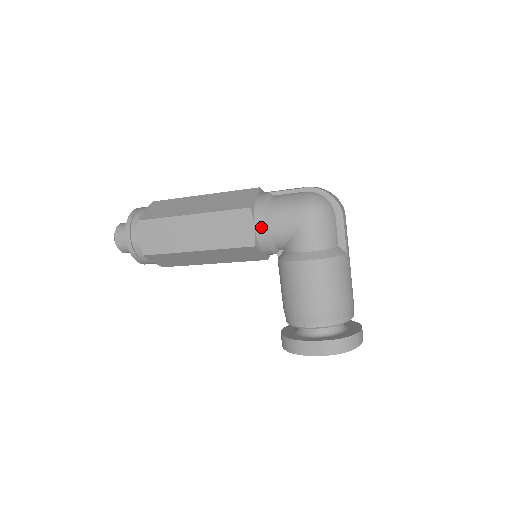
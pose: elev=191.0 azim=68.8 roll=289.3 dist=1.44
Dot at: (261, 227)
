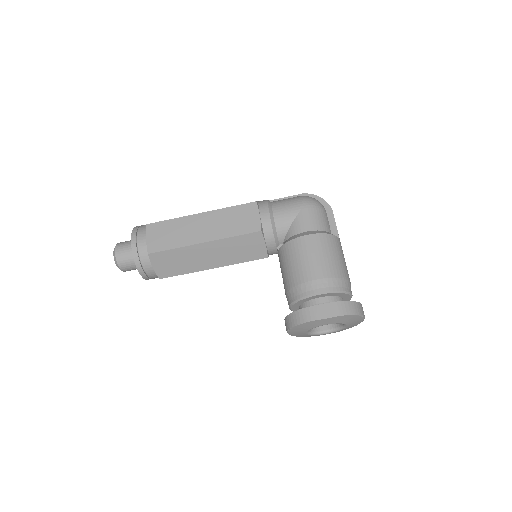
Dot at: (266, 215)
